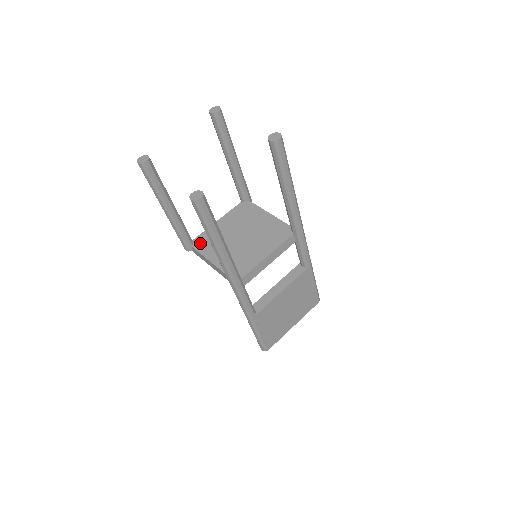
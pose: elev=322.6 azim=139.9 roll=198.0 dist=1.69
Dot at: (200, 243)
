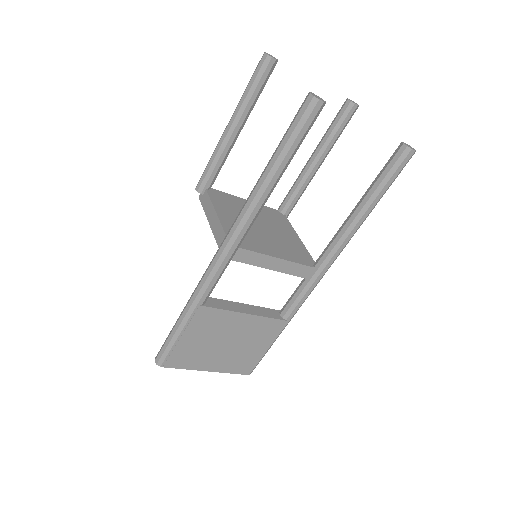
Dot at: (217, 195)
